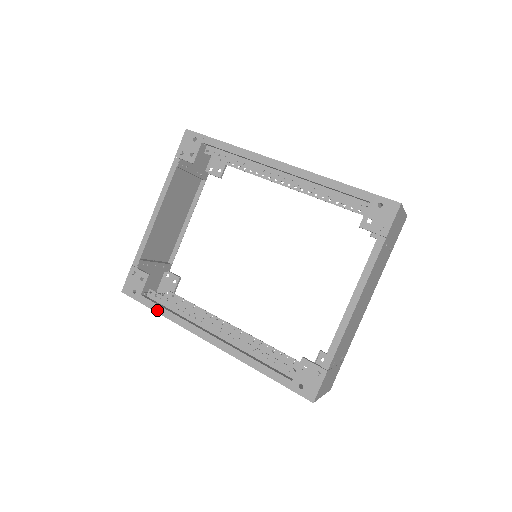
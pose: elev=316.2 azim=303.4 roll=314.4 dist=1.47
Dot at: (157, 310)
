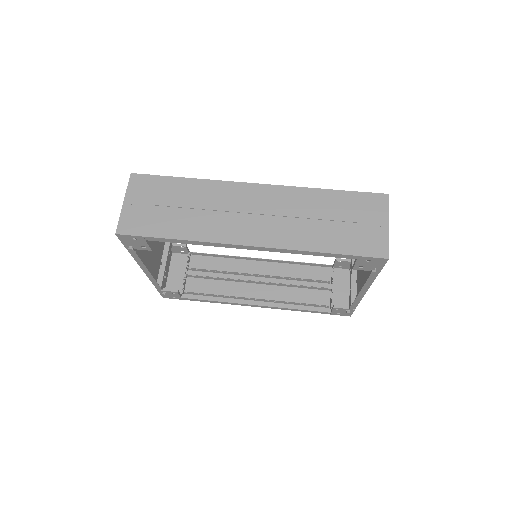
Dot at: (202, 301)
